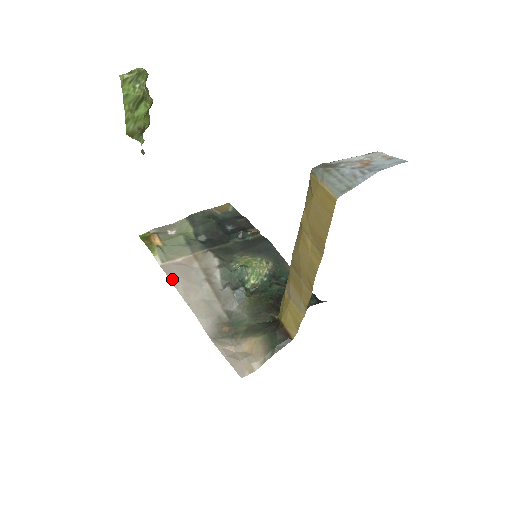
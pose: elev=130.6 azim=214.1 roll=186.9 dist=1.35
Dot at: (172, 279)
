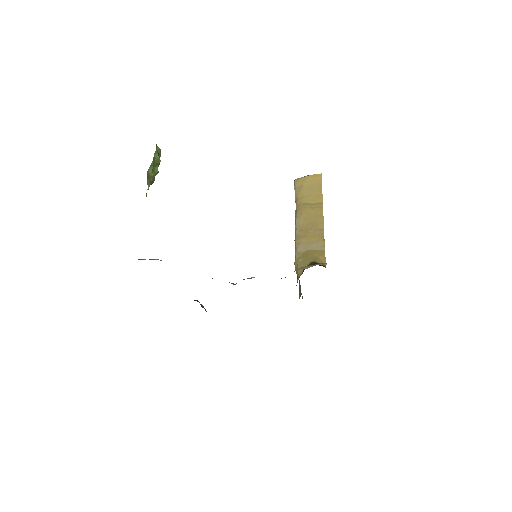
Dot at: occluded
